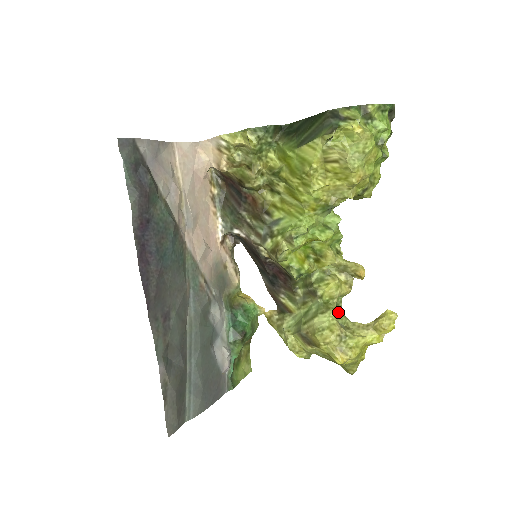
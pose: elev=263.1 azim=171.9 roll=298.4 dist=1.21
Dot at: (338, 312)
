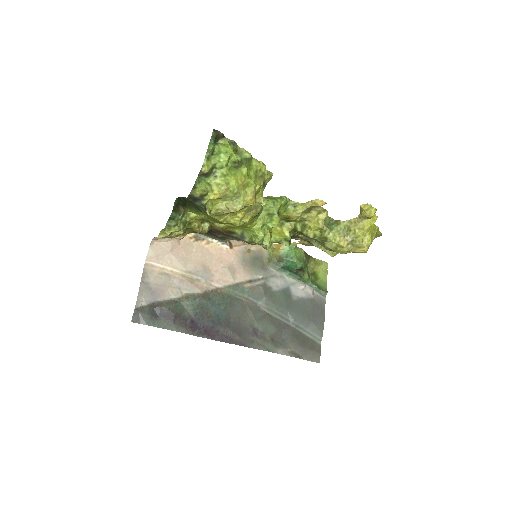
Dot at: (334, 228)
